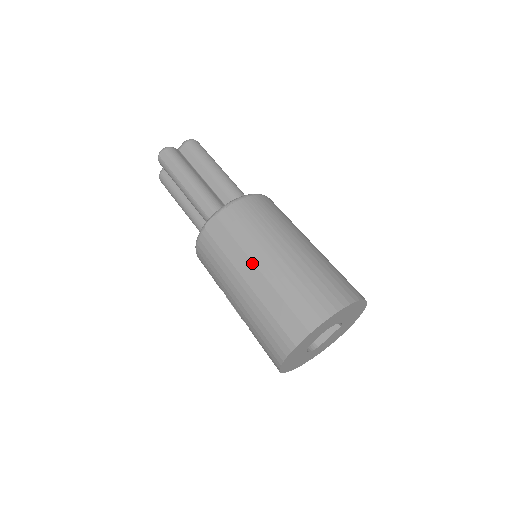
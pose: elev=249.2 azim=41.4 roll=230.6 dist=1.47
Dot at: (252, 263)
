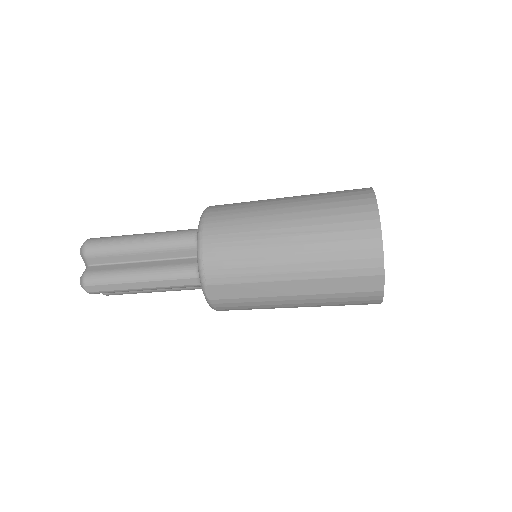
Dot at: (280, 282)
